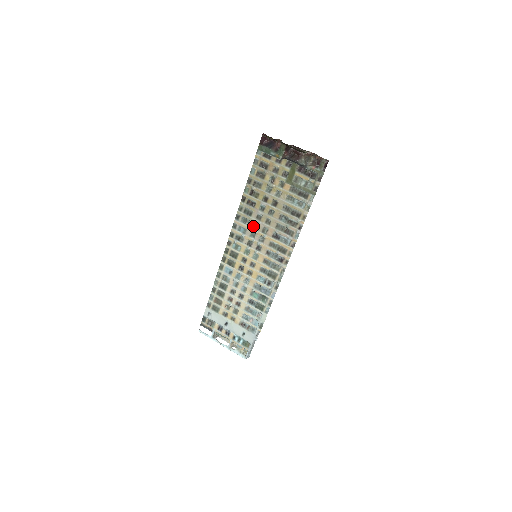
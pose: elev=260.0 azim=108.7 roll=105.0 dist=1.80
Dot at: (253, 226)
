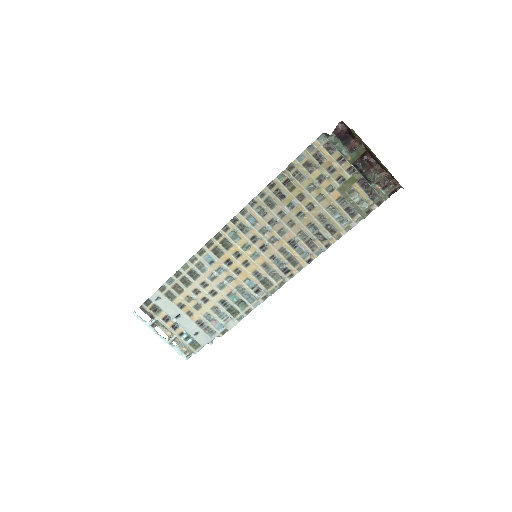
Dot at: (269, 221)
